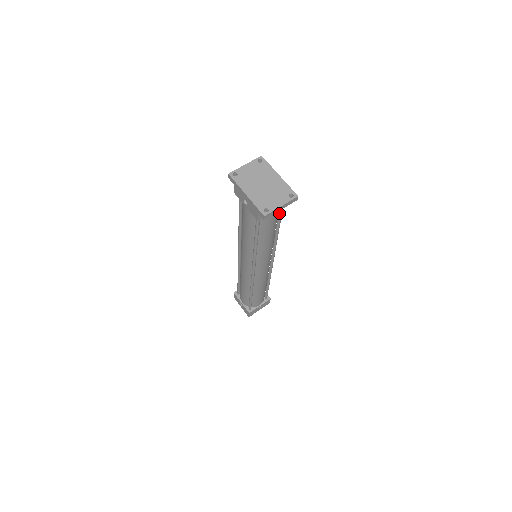
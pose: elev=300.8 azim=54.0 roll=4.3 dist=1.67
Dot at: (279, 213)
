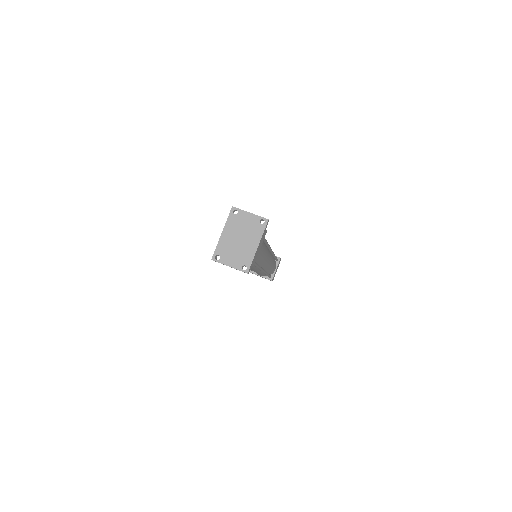
Dot at: occluded
